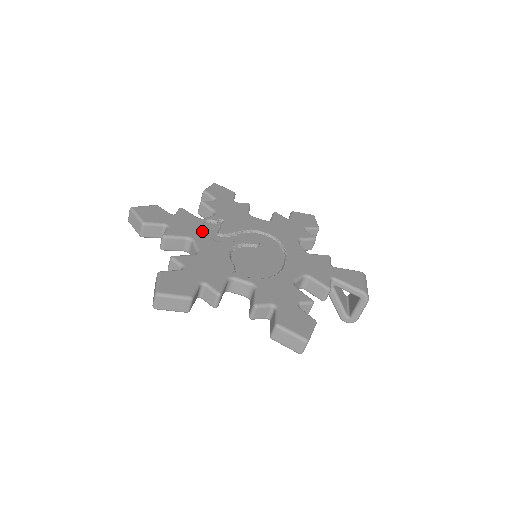
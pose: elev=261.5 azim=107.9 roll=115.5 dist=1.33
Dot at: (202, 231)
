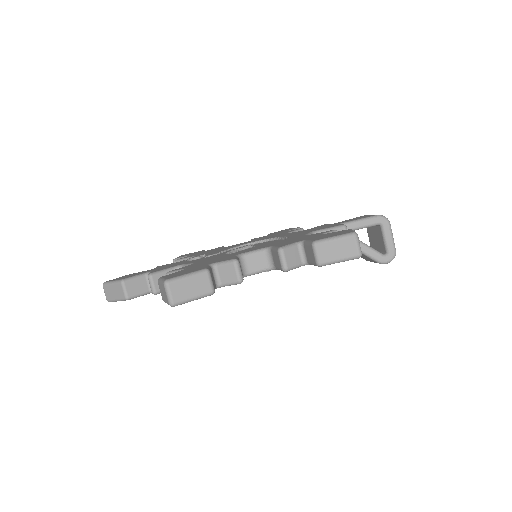
Dot at: (188, 261)
